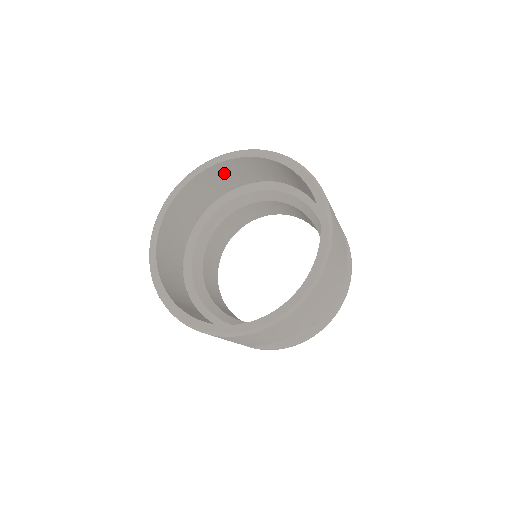
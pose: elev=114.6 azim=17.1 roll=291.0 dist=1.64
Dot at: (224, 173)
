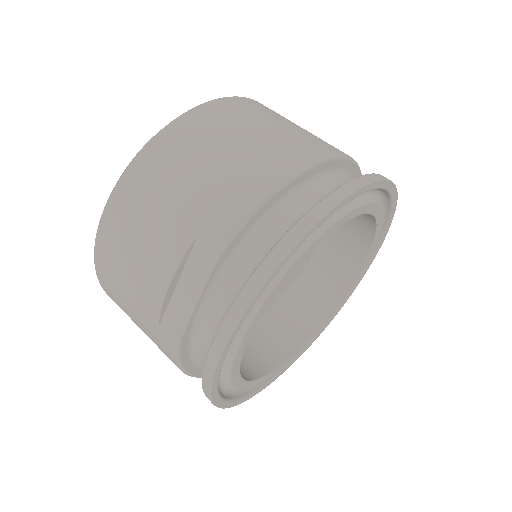
Dot at: occluded
